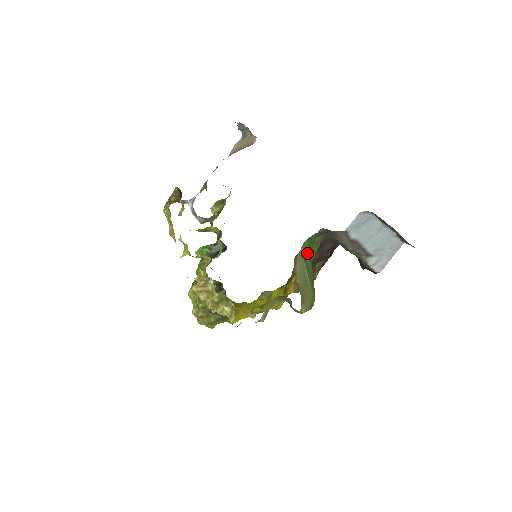
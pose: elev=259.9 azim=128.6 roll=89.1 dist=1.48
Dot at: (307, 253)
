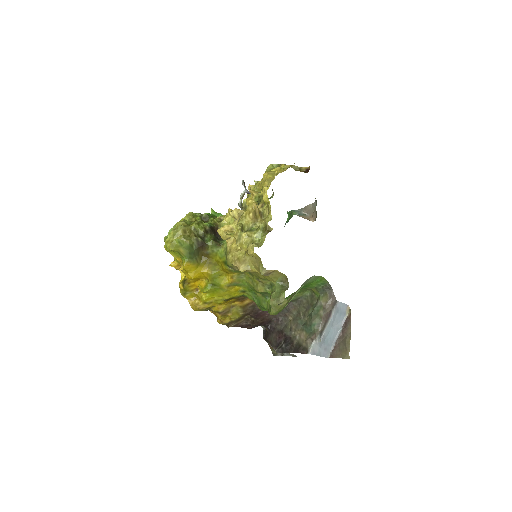
Dot at: (302, 287)
